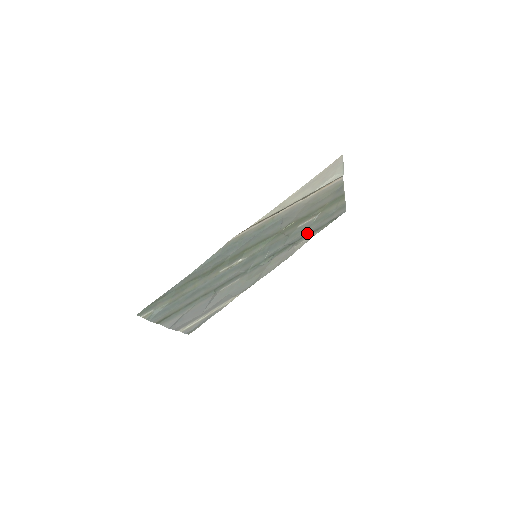
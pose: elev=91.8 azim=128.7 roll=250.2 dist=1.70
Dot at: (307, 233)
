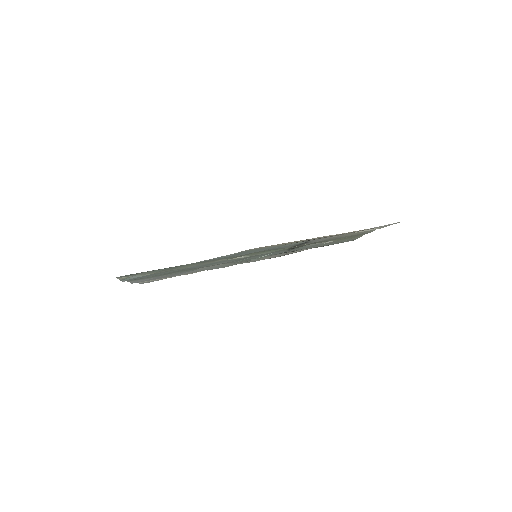
Dot at: occluded
